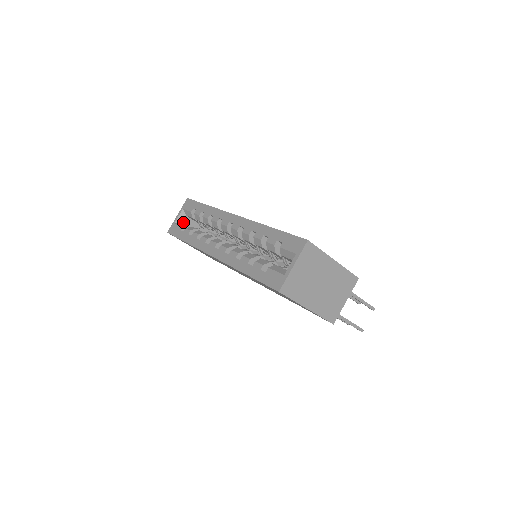
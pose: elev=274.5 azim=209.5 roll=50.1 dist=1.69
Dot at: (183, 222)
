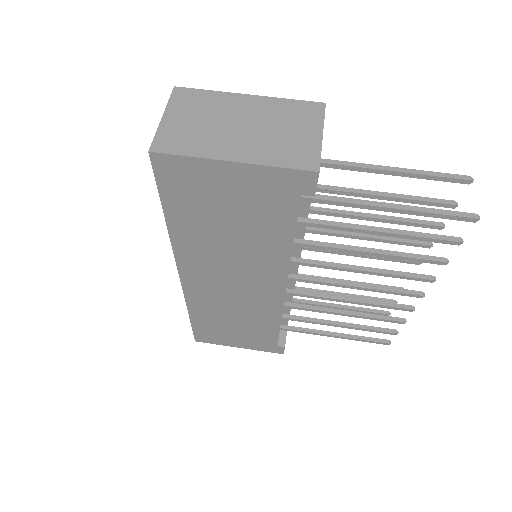
Dot at: occluded
